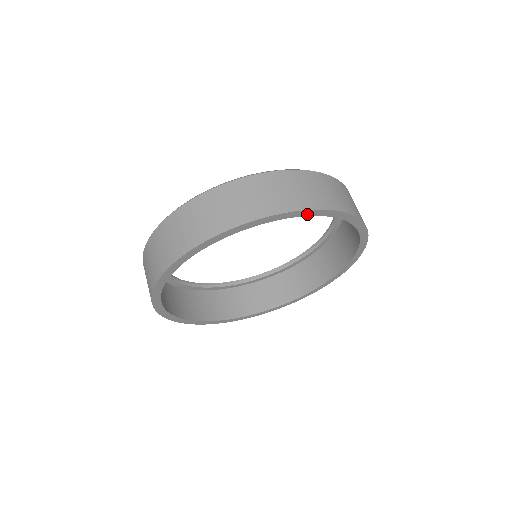
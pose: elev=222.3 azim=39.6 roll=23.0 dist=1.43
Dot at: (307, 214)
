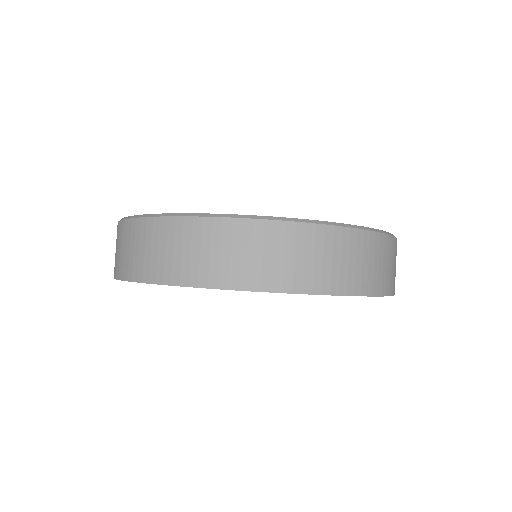
Dot at: occluded
